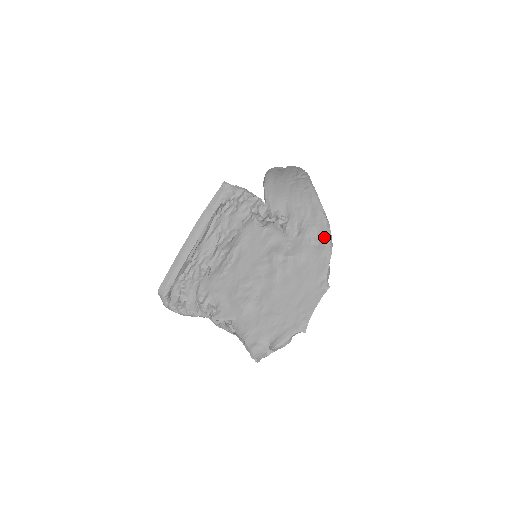
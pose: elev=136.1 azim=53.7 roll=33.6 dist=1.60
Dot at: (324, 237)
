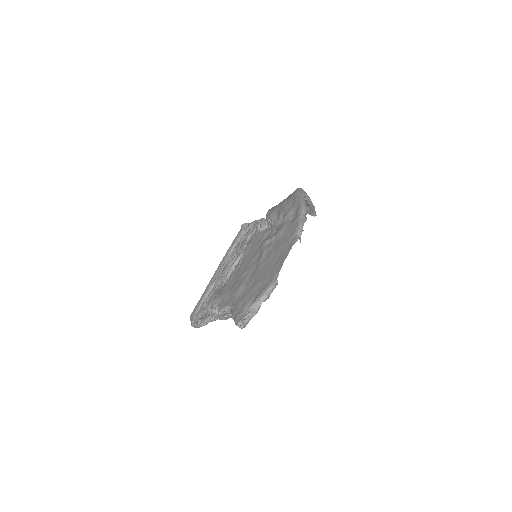
Dot at: (298, 210)
